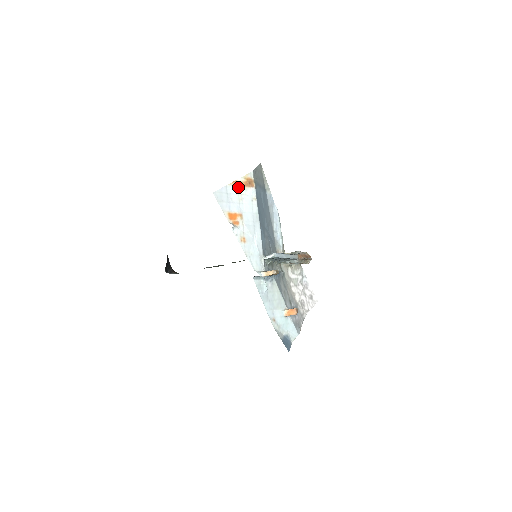
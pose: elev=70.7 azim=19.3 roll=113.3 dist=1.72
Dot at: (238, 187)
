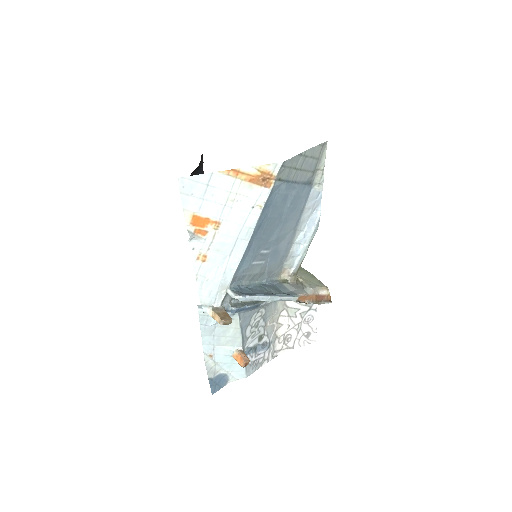
Dot at: (237, 180)
